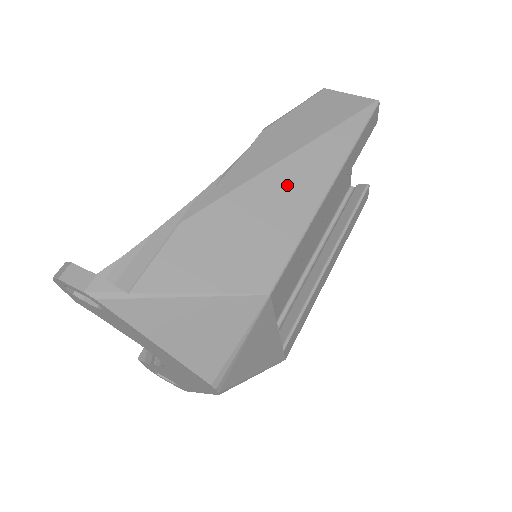
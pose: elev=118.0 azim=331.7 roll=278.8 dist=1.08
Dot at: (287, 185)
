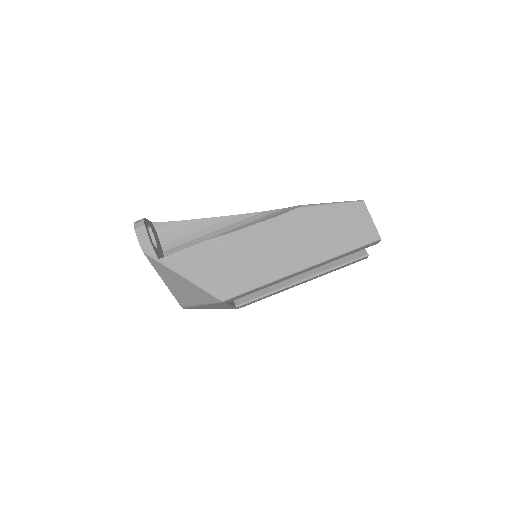
Dot at: (276, 255)
